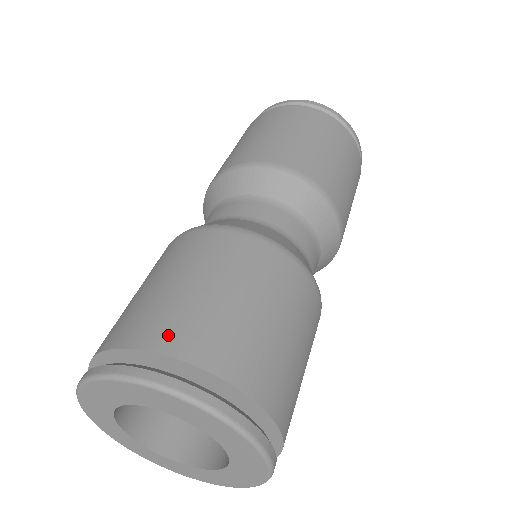
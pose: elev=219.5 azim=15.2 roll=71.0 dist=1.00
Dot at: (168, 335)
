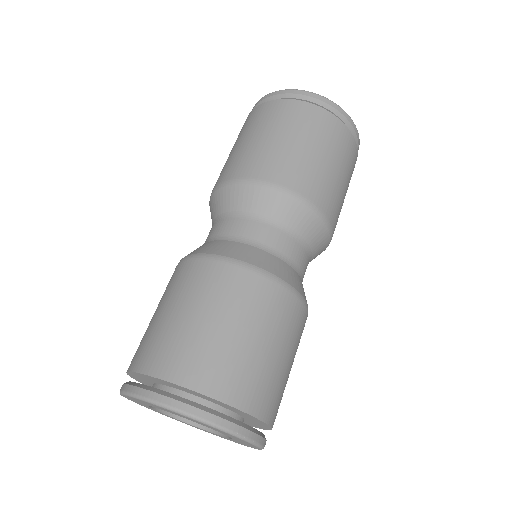
Dot at: (199, 374)
